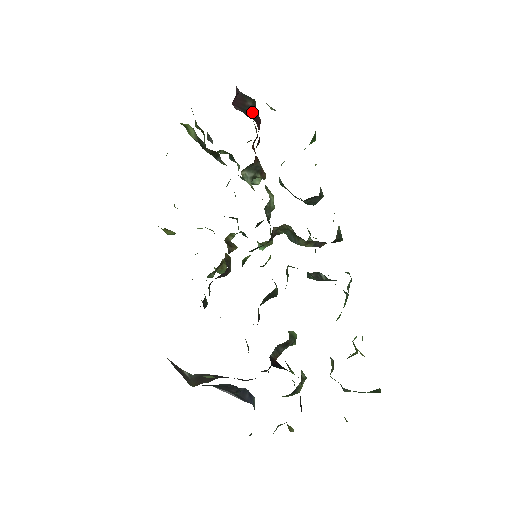
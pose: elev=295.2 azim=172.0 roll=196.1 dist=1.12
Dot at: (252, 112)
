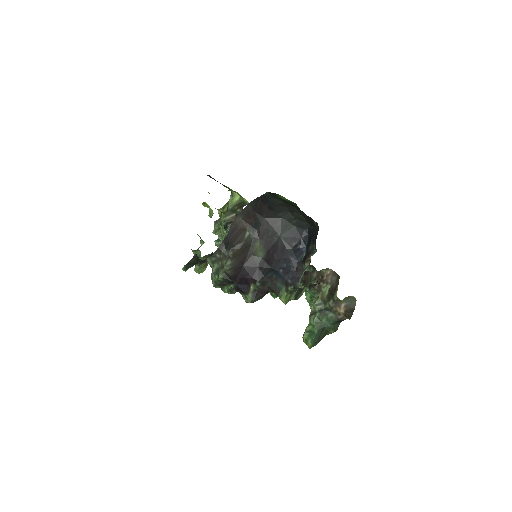
Dot at: occluded
